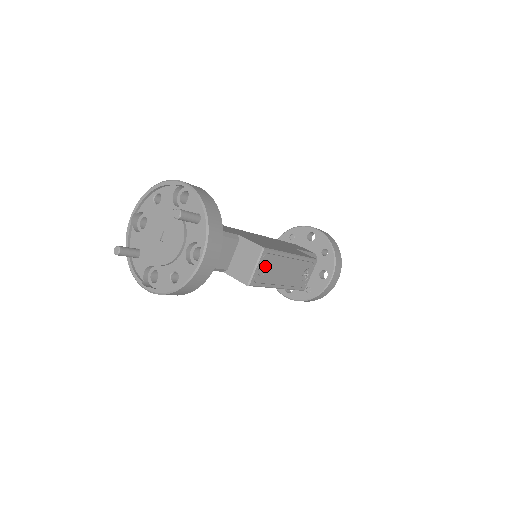
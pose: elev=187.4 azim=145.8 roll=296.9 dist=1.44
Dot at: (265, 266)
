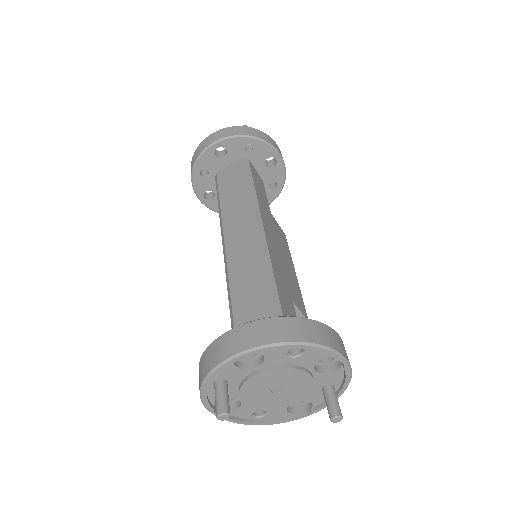
Dot at: occluded
